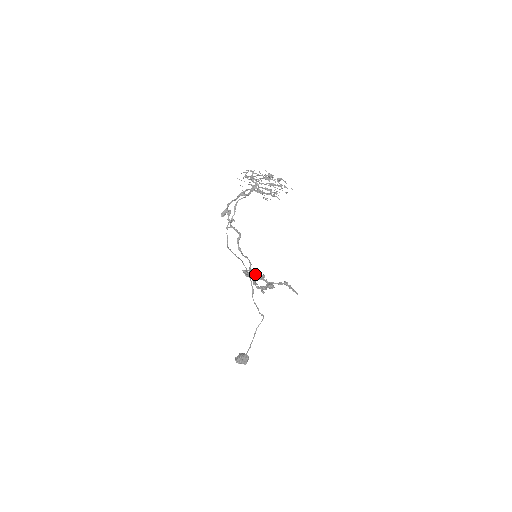
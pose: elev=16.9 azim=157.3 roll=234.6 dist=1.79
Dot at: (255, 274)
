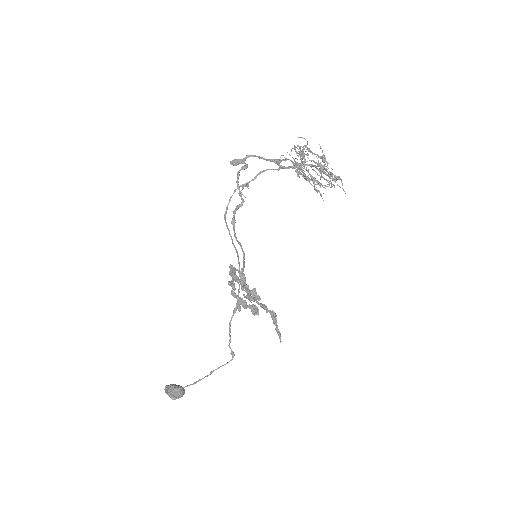
Dot at: (246, 284)
